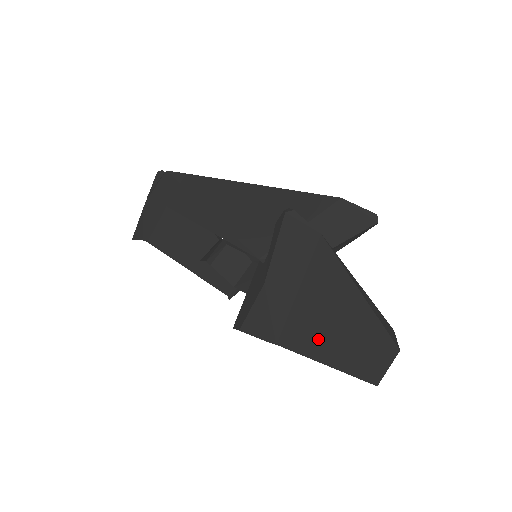
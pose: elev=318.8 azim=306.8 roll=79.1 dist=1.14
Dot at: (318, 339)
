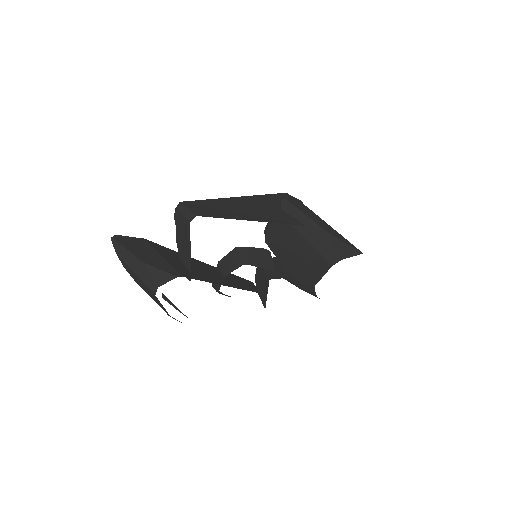
Dot at: occluded
